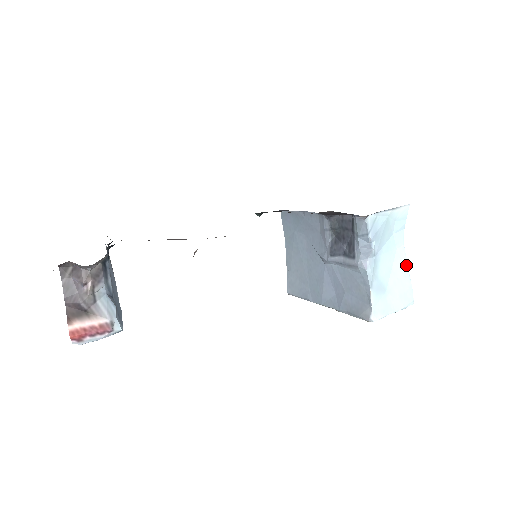
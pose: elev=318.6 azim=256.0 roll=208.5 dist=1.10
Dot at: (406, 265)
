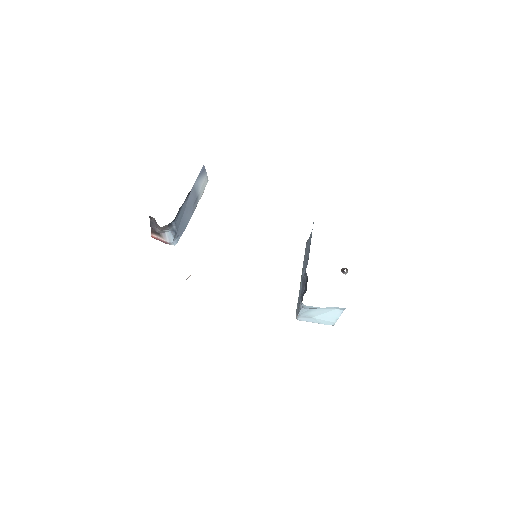
Dot at: (339, 316)
